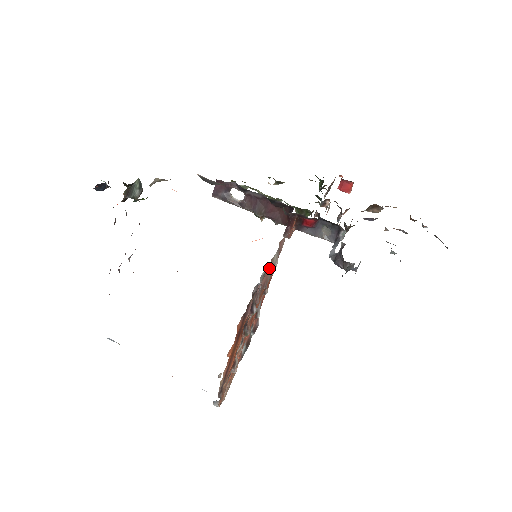
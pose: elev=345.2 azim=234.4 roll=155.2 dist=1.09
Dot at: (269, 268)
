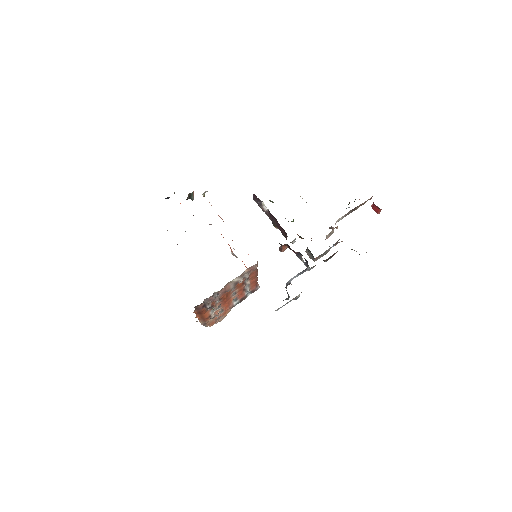
Dot at: (229, 285)
